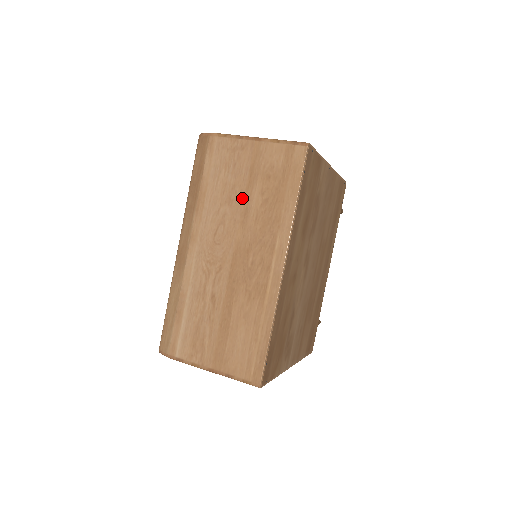
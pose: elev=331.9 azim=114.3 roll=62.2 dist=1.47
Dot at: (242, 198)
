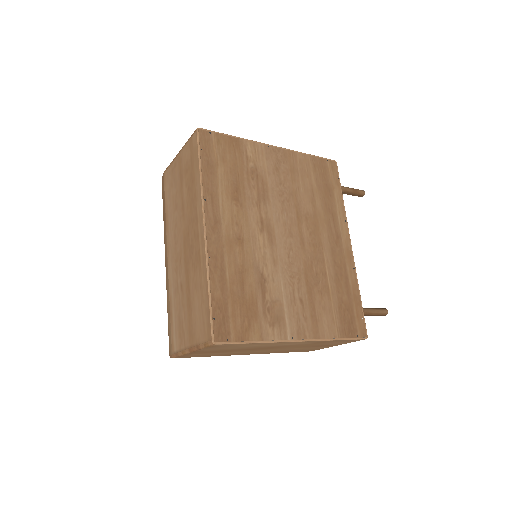
Dot at: (180, 198)
